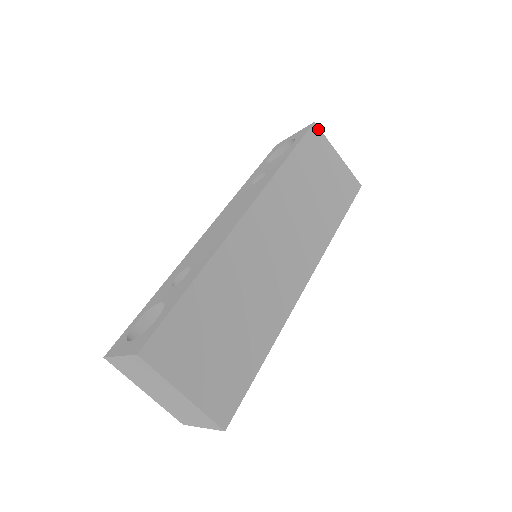
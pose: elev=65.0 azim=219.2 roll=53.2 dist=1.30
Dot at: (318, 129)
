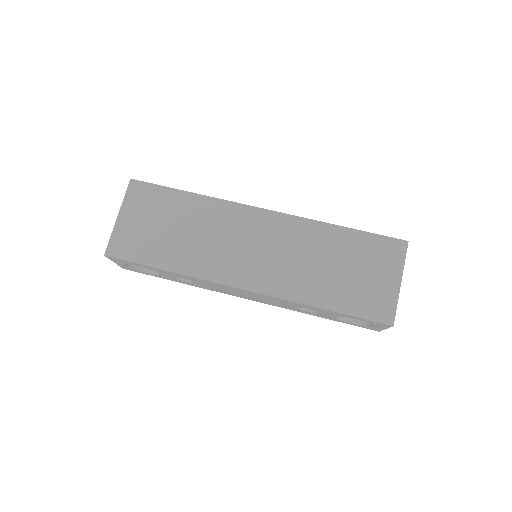
Dot at: (405, 248)
